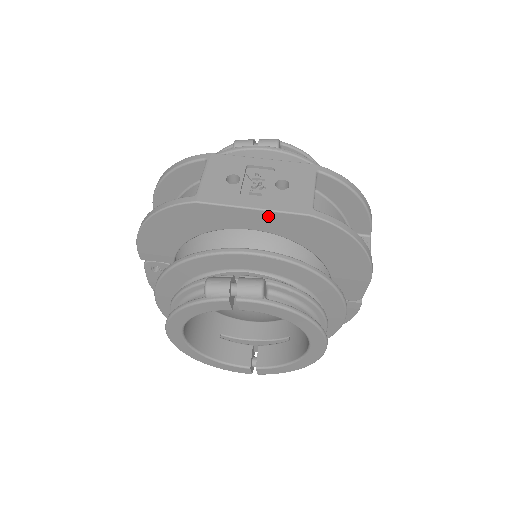
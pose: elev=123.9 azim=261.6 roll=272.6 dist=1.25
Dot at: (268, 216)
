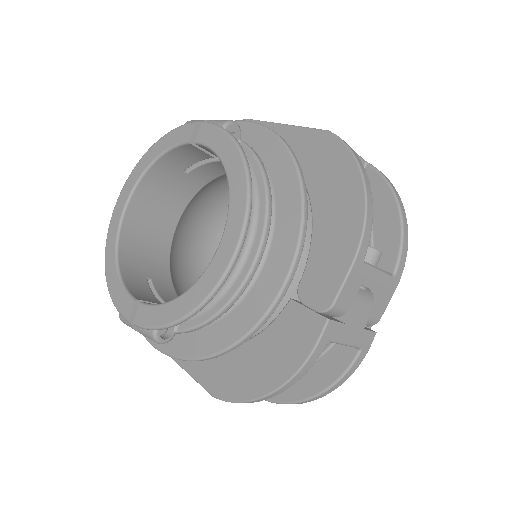
Dot at: (292, 133)
